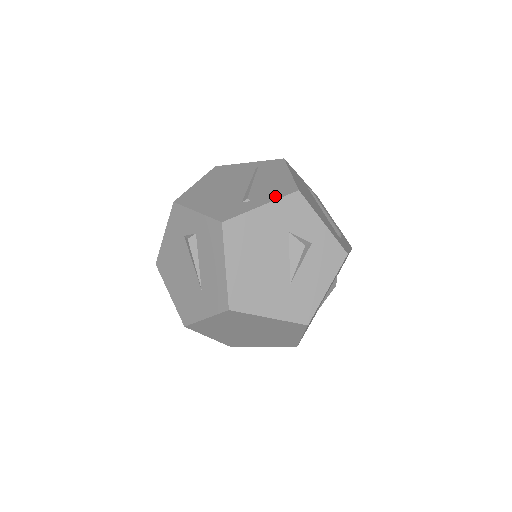
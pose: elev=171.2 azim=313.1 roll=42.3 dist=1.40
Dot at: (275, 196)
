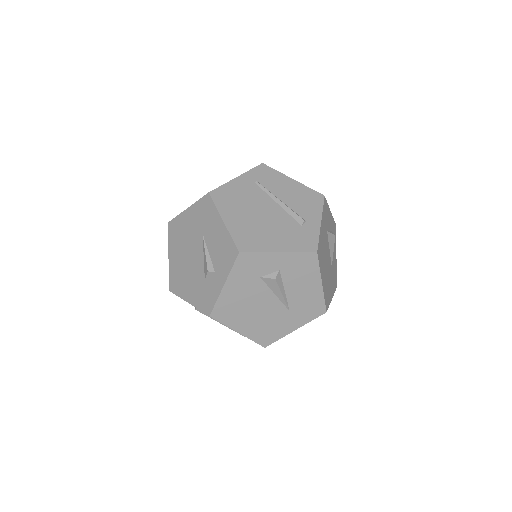
Dot at: (317, 209)
